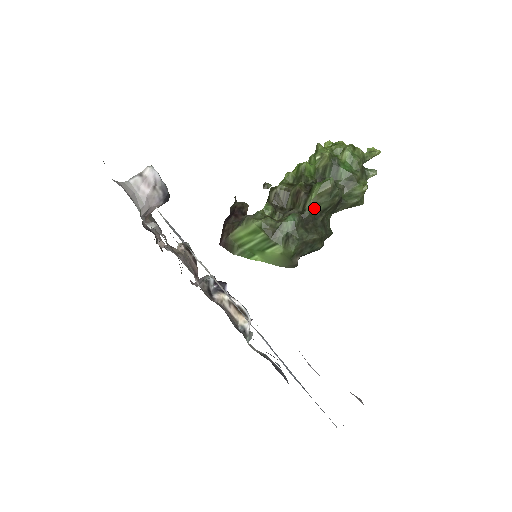
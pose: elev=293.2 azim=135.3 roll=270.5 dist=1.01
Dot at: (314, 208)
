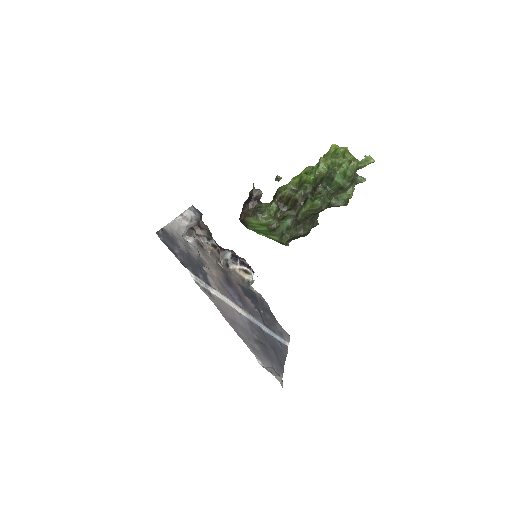
Dot at: (305, 216)
